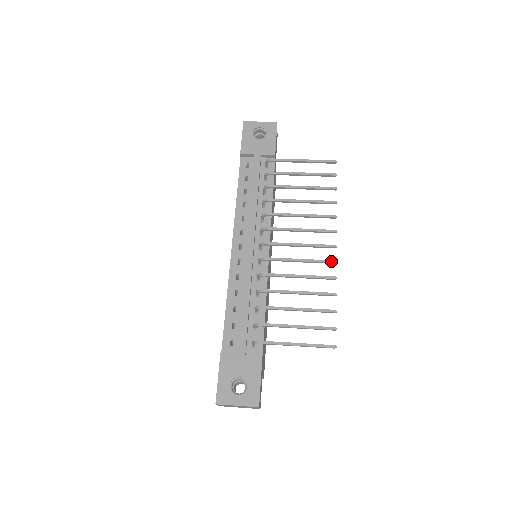
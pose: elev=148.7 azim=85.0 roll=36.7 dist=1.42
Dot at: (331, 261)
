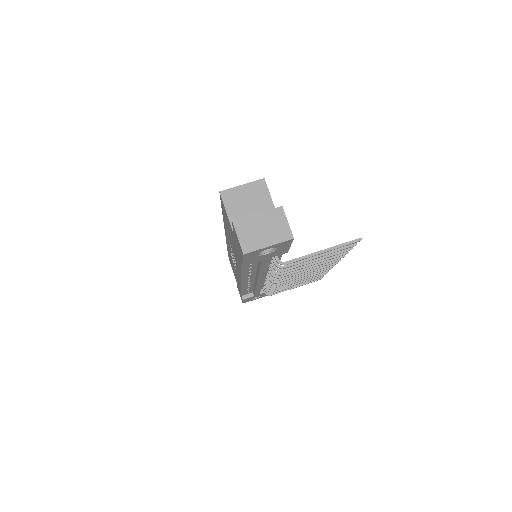
Dot at: occluded
